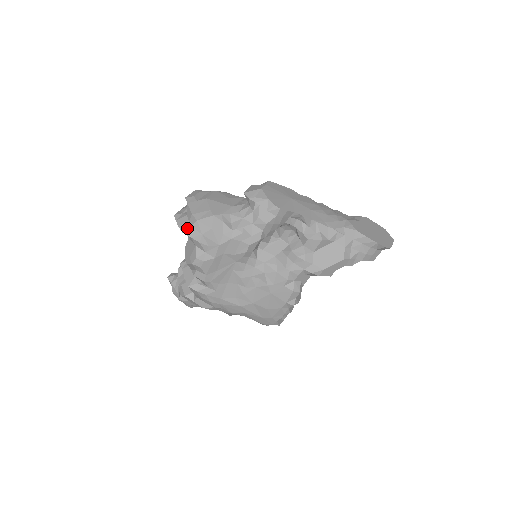
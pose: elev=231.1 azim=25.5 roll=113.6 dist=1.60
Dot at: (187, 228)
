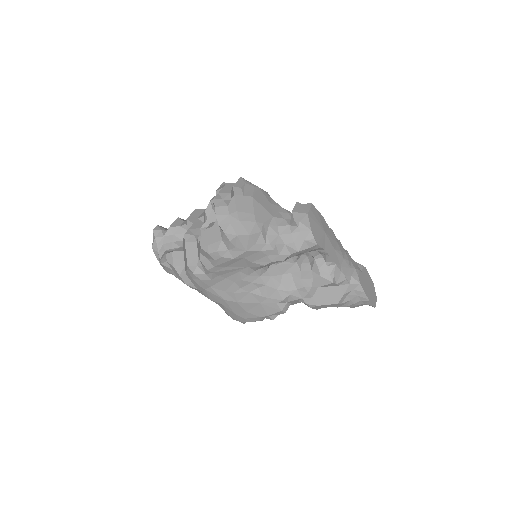
Dot at: (225, 222)
